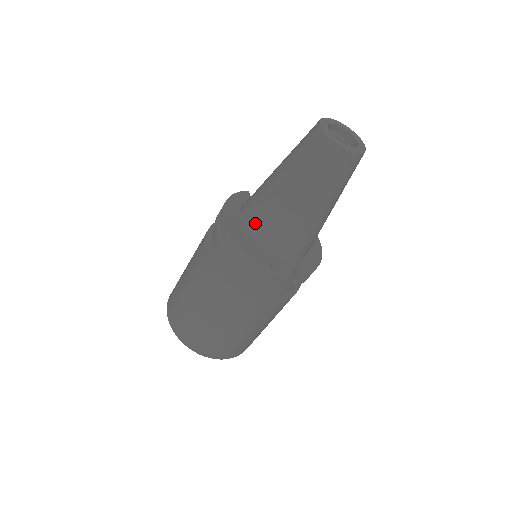
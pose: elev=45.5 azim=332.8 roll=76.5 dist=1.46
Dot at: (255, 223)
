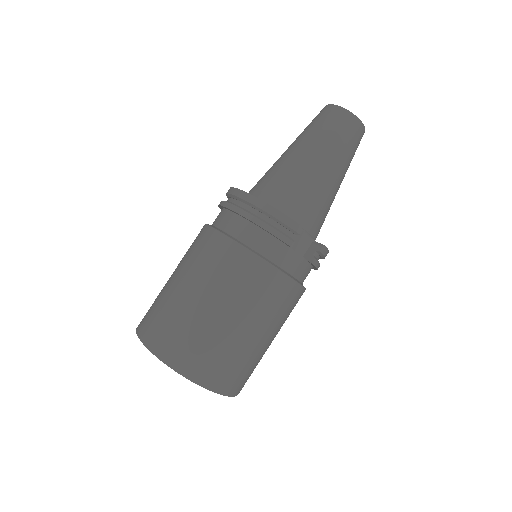
Dot at: (274, 190)
